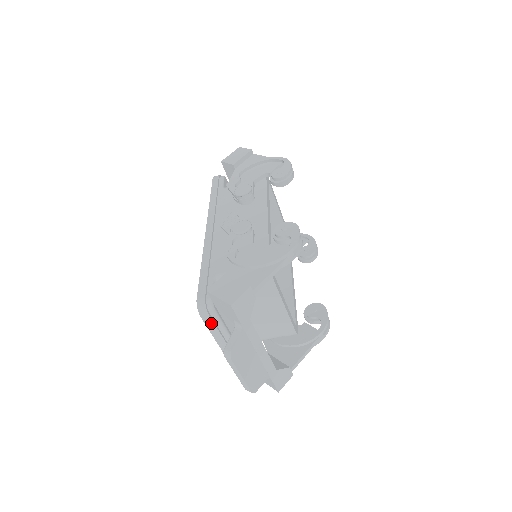
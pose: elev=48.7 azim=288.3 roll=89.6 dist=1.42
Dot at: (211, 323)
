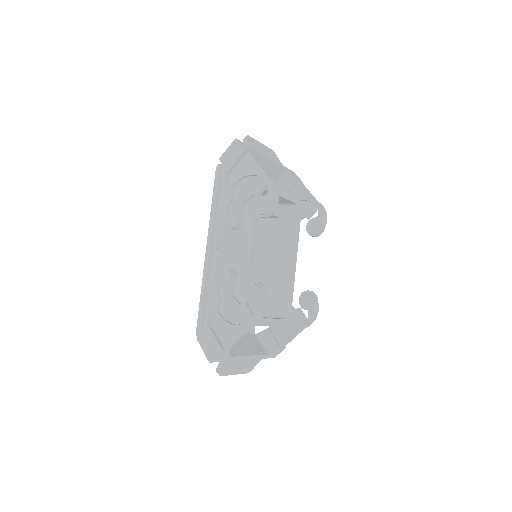
Dot at: occluded
